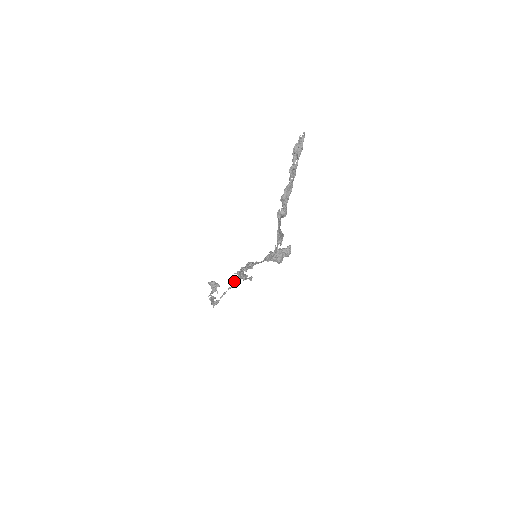
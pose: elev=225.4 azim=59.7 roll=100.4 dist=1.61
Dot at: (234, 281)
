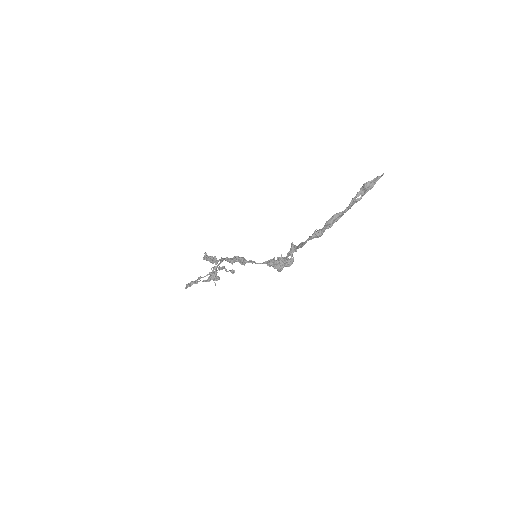
Dot at: (216, 269)
